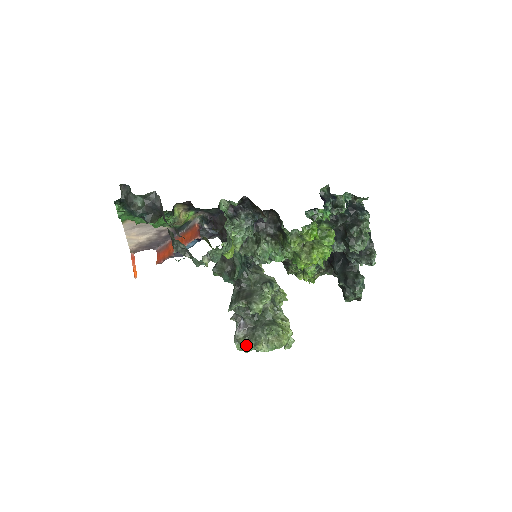
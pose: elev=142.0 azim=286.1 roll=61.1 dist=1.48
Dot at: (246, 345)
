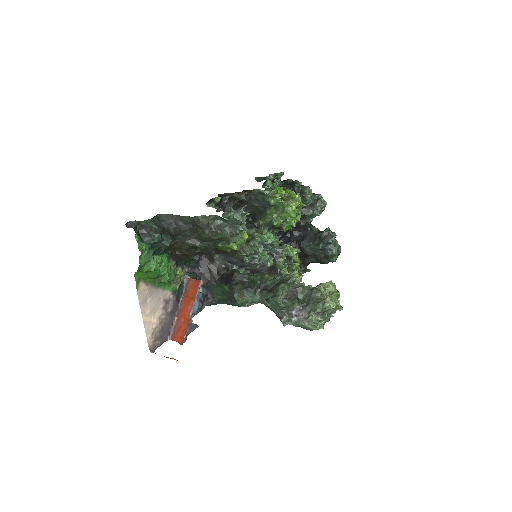
Dot at: (317, 321)
